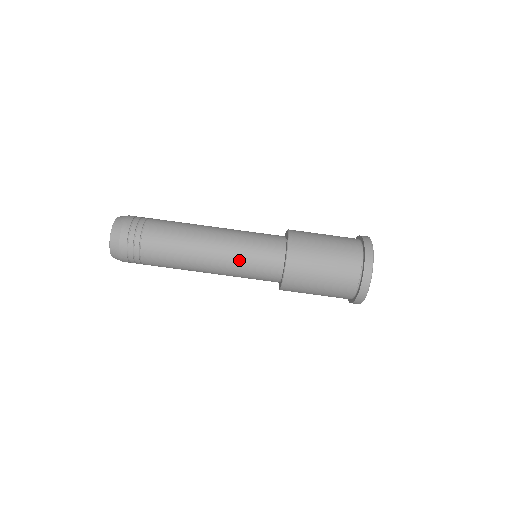
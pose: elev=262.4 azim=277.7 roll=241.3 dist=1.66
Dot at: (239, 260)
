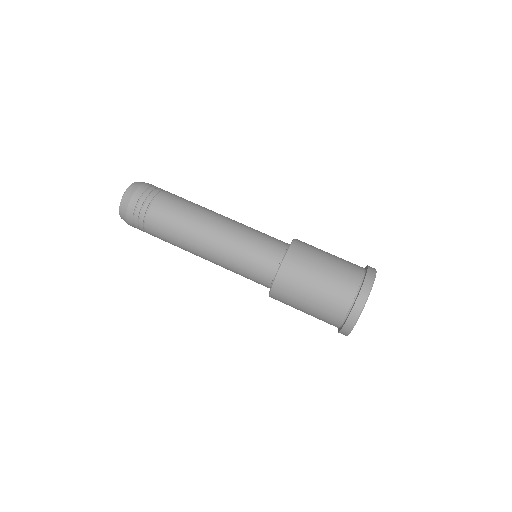
Dot at: (233, 259)
